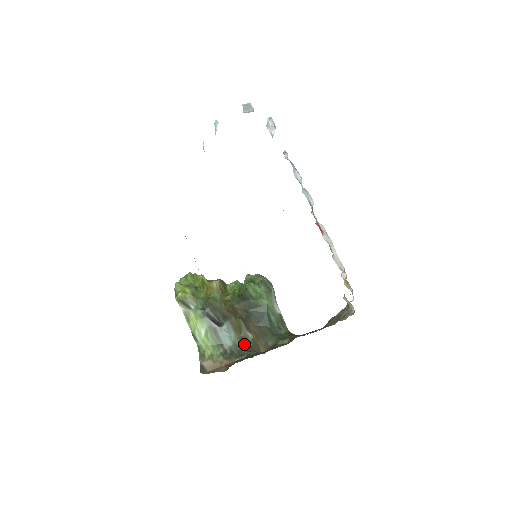
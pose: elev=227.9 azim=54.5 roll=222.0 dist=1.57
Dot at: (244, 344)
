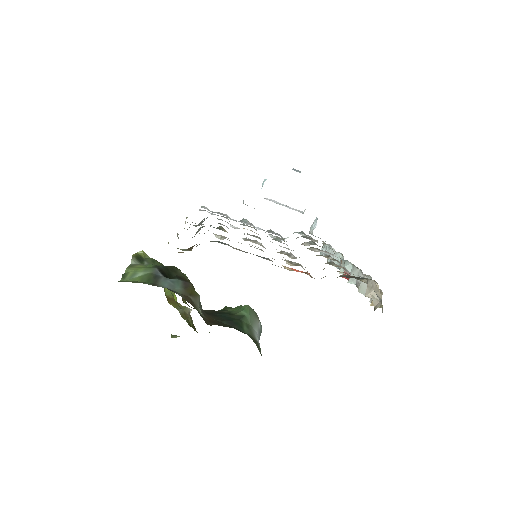
Dot at: (187, 300)
